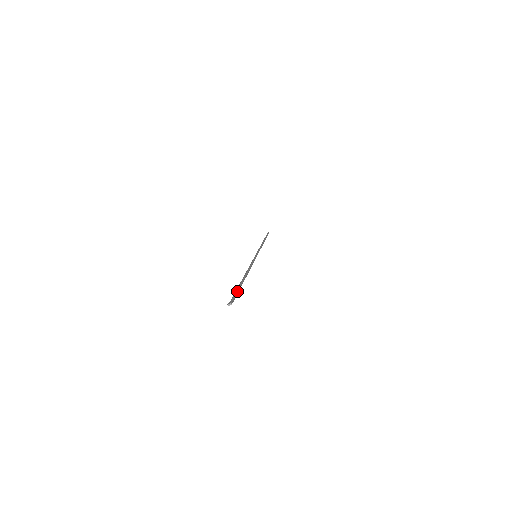
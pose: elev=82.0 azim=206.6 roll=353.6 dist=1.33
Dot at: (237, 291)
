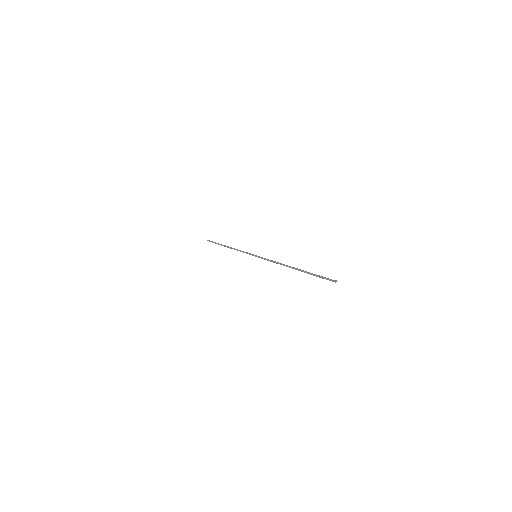
Dot at: (319, 275)
